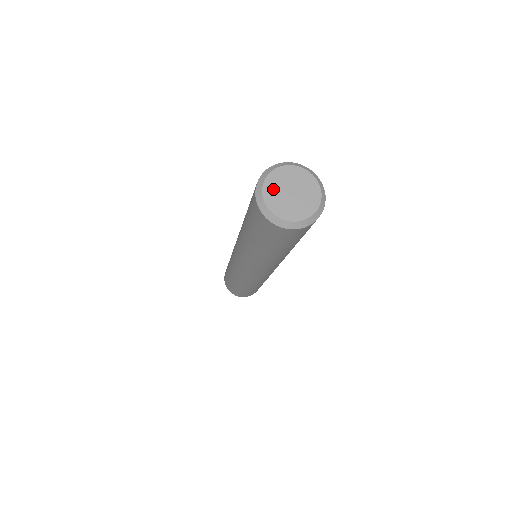
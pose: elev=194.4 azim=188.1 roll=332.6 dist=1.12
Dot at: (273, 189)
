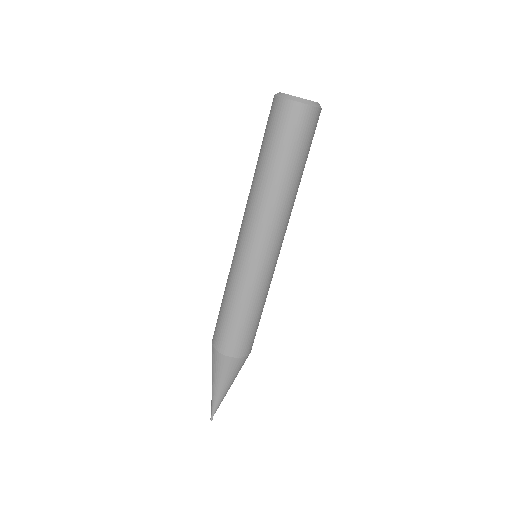
Dot at: occluded
